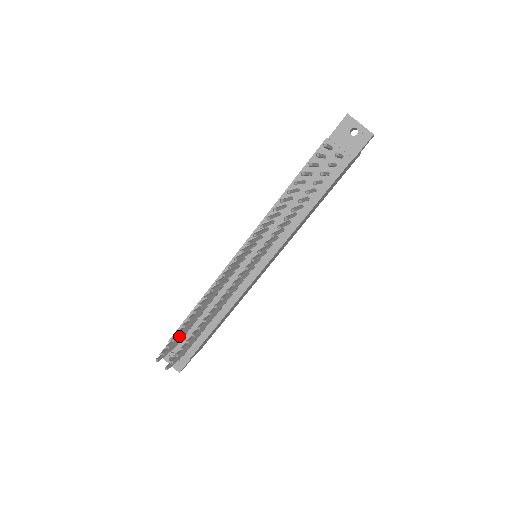
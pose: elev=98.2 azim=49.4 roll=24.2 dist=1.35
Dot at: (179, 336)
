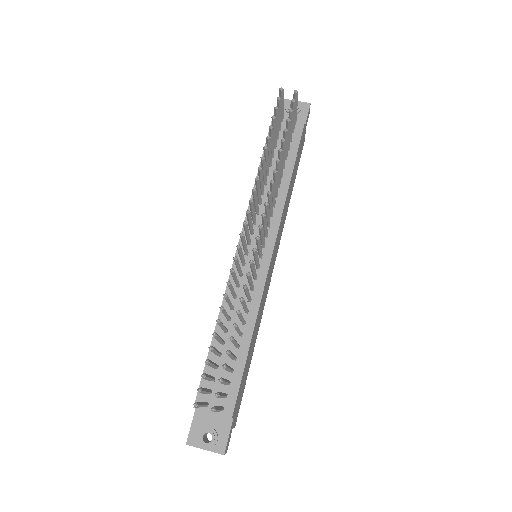
Dot at: (211, 363)
